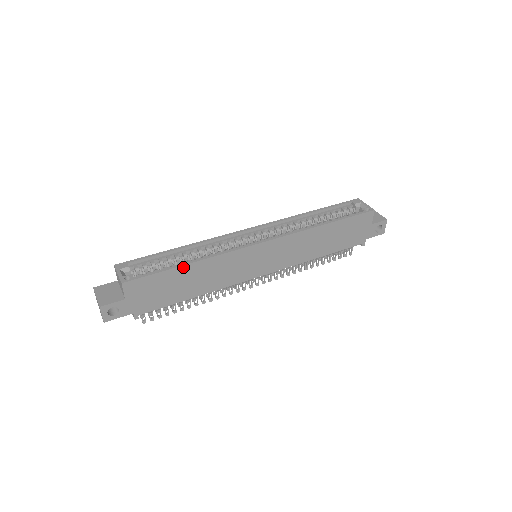
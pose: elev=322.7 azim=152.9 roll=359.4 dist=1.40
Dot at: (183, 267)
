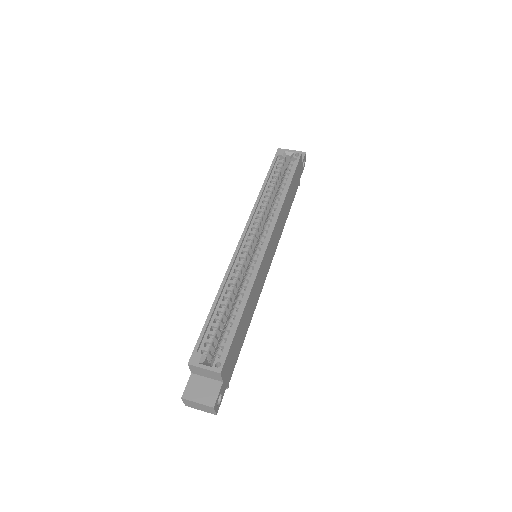
Dot at: (242, 315)
